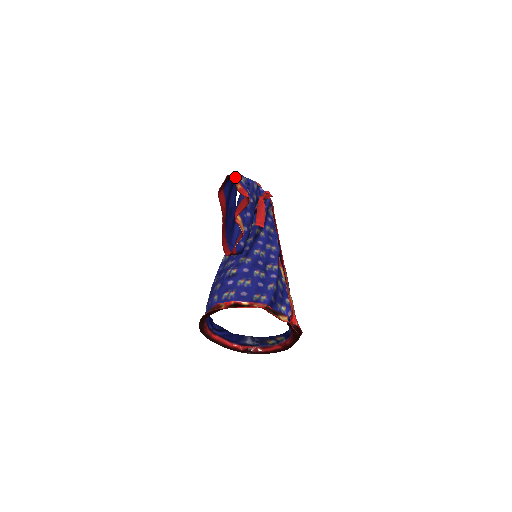
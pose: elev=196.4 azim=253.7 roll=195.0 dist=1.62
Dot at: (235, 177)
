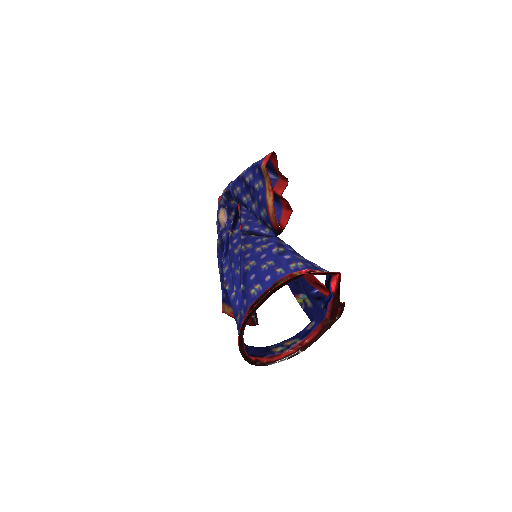
Dot at: (272, 158)
